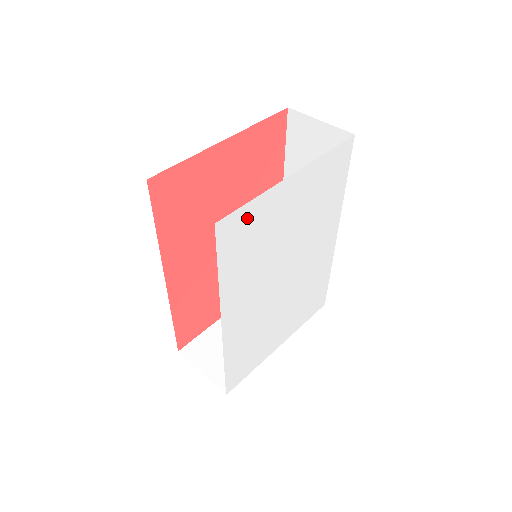
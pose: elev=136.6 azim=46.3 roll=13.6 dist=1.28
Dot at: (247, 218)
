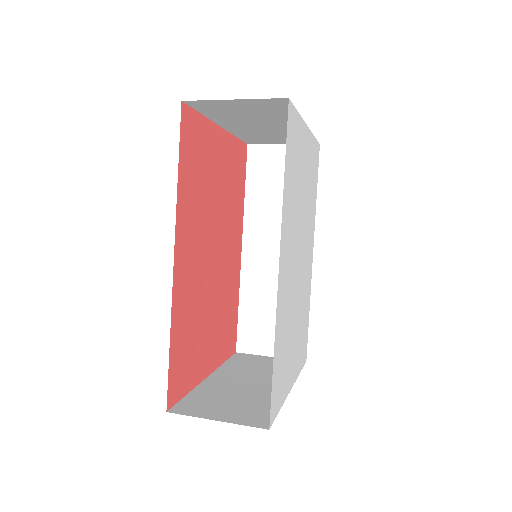
Dot at: (295, 130)
